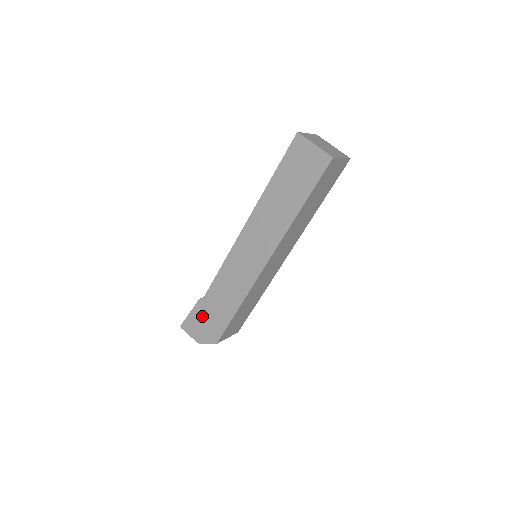
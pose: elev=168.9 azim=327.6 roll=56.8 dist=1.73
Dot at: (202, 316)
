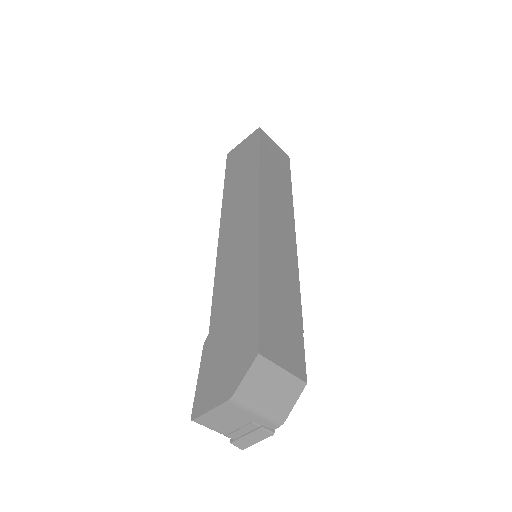
Dot at: (217, 354)
